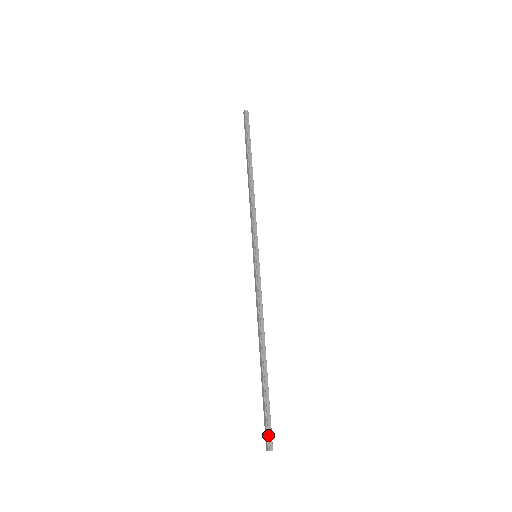
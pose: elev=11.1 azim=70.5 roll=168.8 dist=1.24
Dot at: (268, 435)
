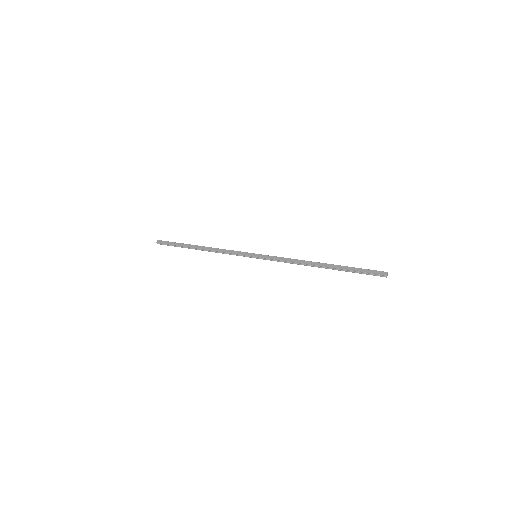
Dot at: (377, 271)
